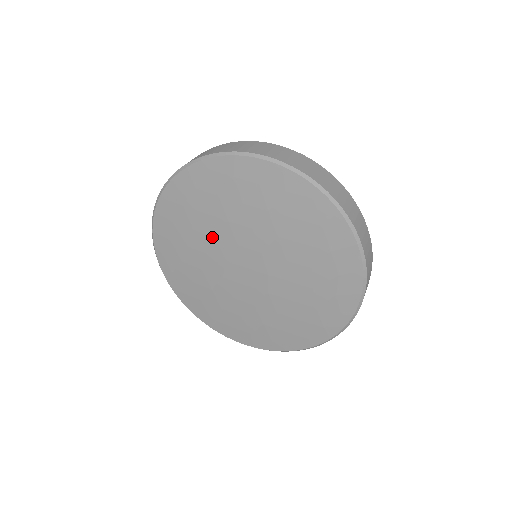
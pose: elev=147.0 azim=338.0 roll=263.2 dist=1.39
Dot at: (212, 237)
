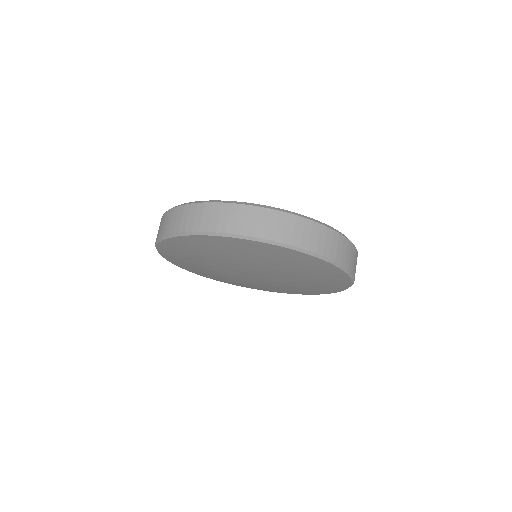
Dot at: (231, 262)
